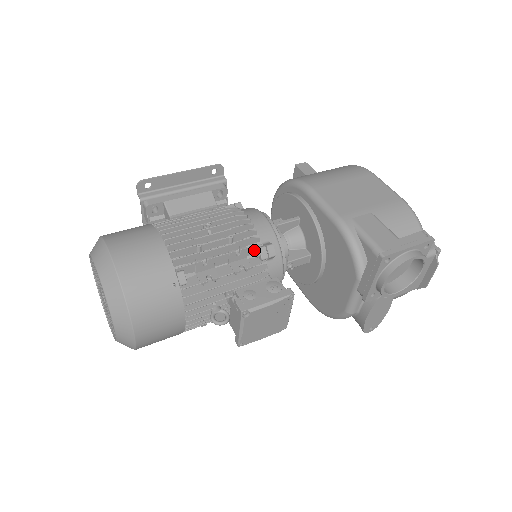
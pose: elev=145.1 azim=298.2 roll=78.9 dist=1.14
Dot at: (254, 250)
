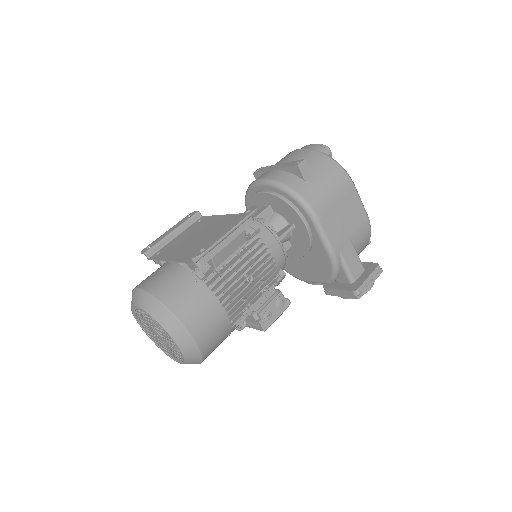
Dot at: (273, 281)
